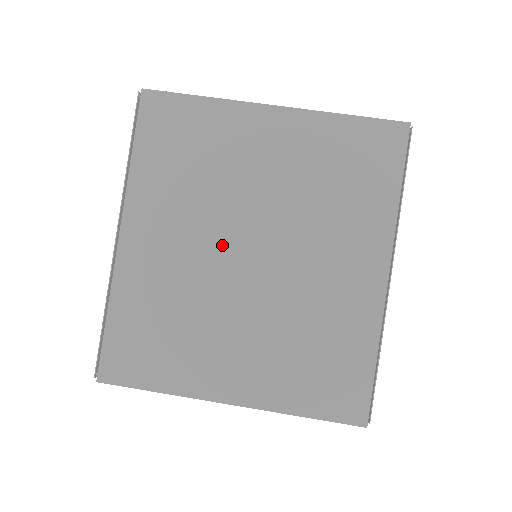
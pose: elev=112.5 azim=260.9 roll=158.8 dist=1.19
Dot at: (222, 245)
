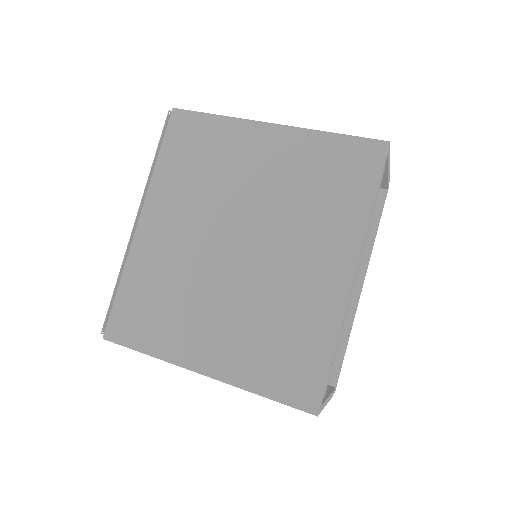
Dot at: (215, 236)
